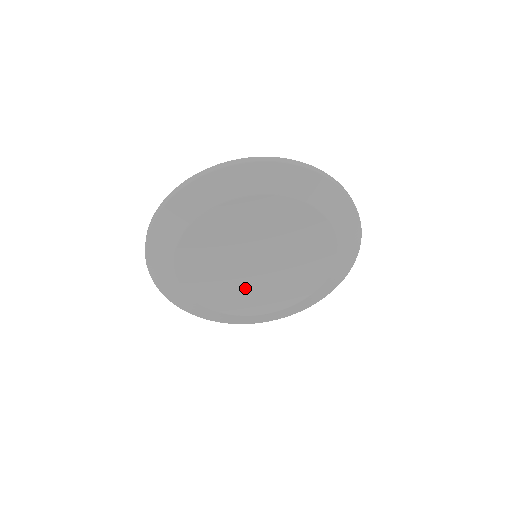
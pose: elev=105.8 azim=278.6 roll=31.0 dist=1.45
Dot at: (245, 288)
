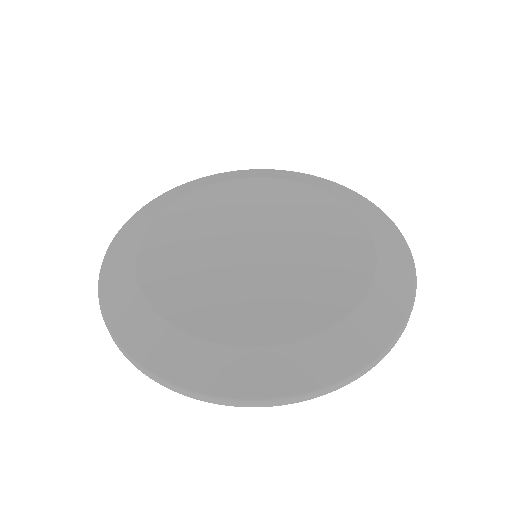
Dot at: (227, 283)
